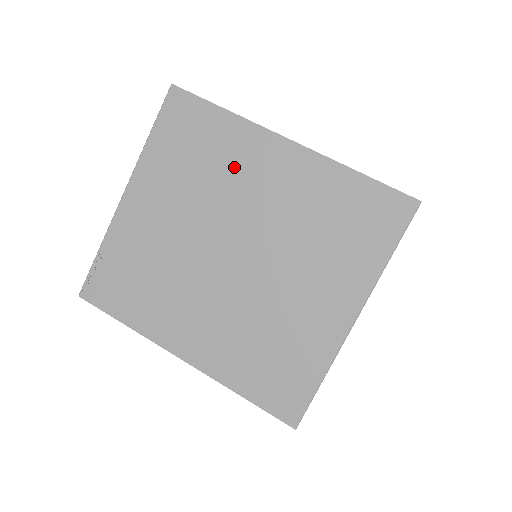
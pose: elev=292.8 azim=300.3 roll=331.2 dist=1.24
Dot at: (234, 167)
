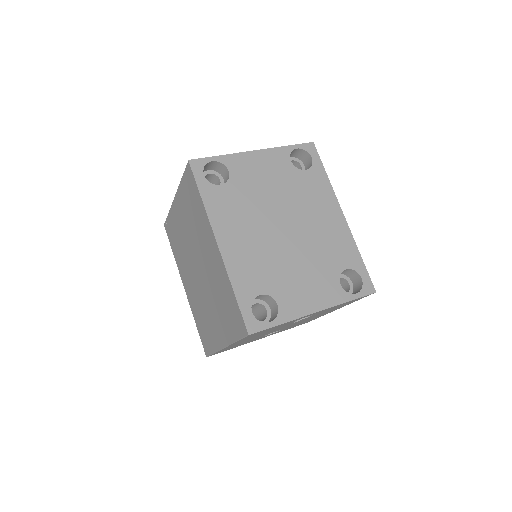
Dot at: (202, 232)
